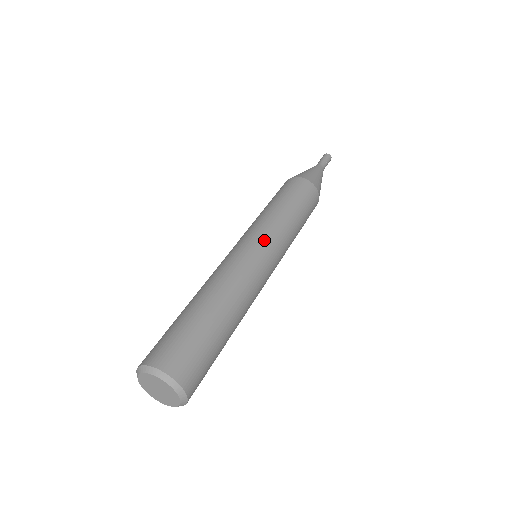
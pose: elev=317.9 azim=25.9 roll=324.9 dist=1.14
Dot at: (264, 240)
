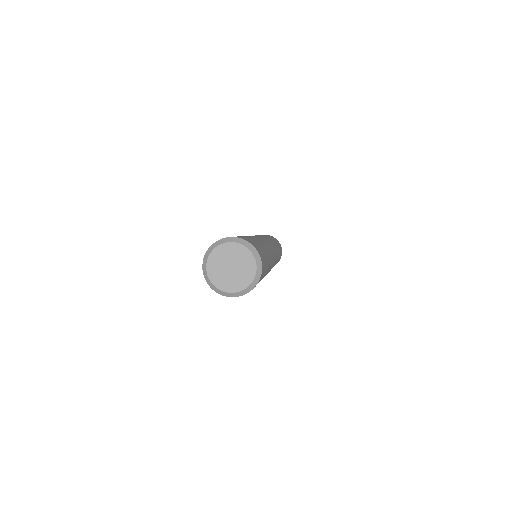
Dot at: (264, 237)
